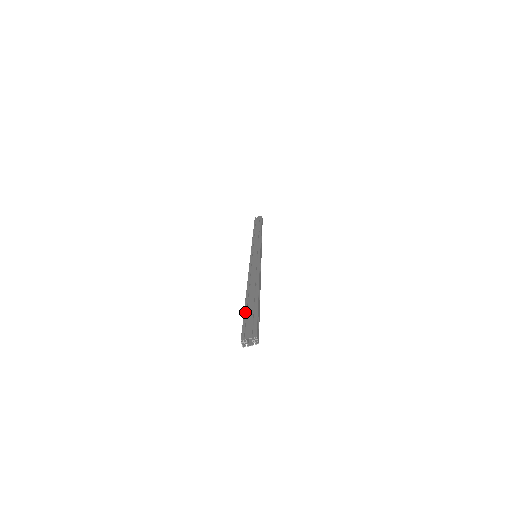
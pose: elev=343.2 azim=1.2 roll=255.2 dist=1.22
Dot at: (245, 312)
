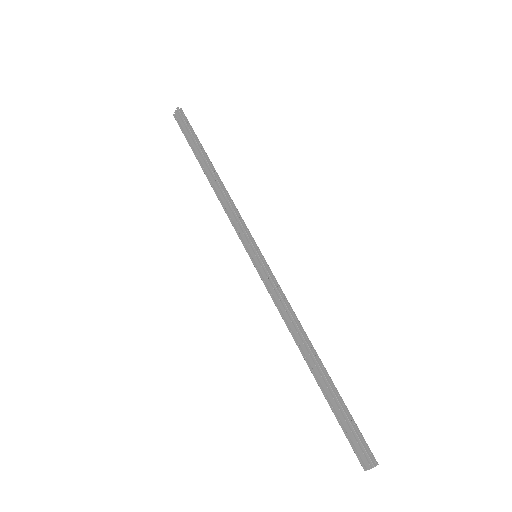
Dot at: (335, 416)
